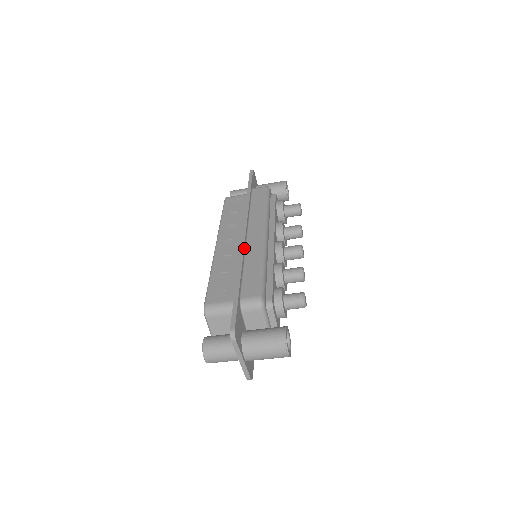
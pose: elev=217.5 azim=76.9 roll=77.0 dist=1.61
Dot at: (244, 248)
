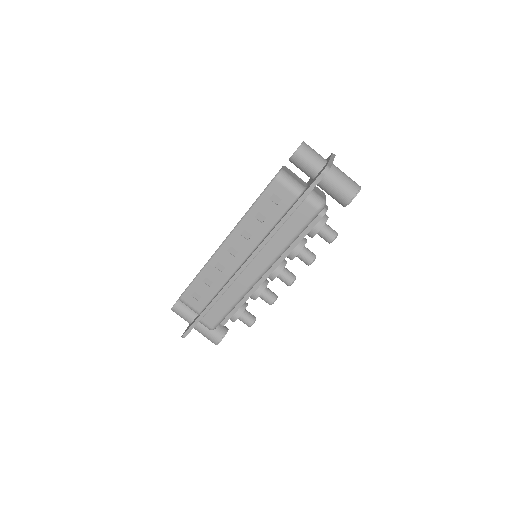
Dot at: occluded
